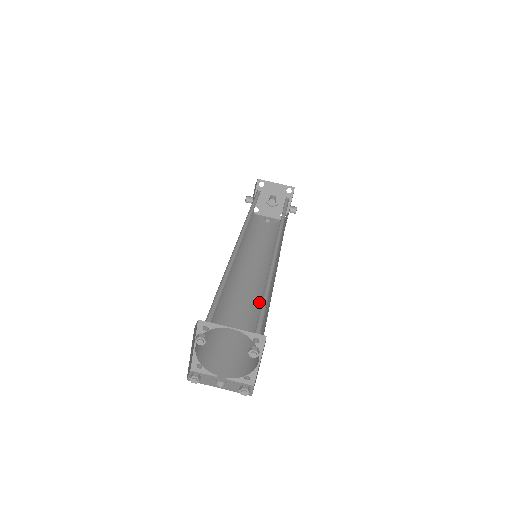
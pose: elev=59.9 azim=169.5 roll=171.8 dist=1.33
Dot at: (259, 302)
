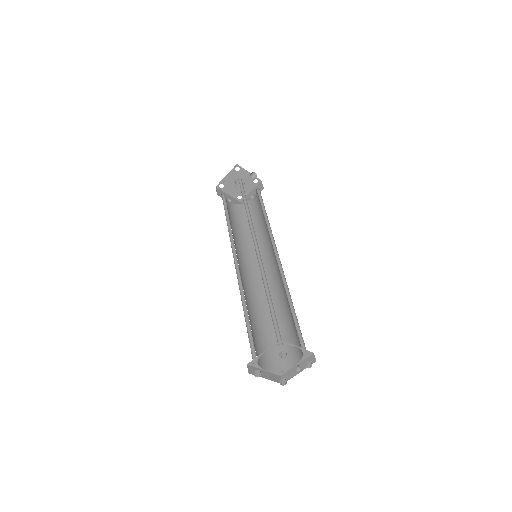
Dot at: (282, 285)
